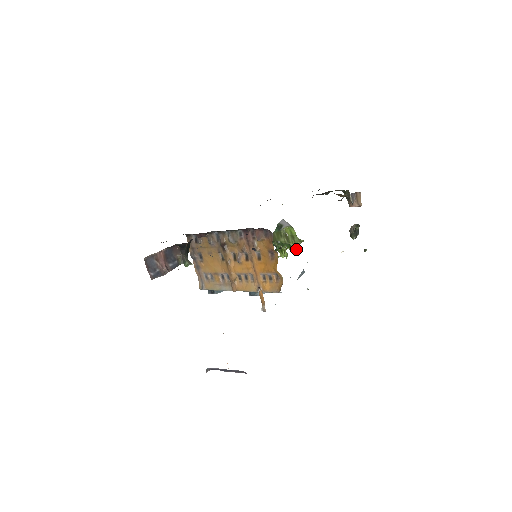
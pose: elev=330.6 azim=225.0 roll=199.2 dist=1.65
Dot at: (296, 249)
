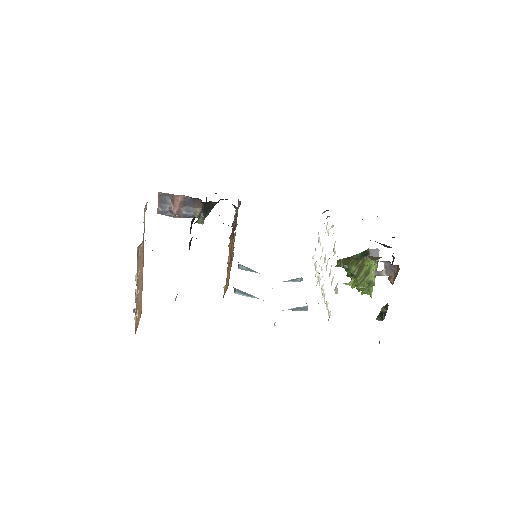
Dot at: (361, 288)
